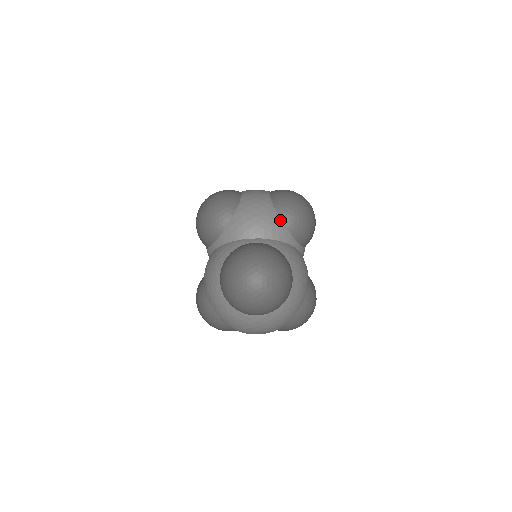
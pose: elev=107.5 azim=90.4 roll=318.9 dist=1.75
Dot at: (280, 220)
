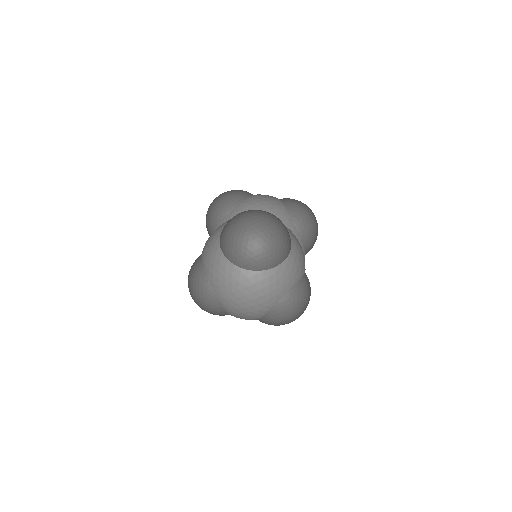
Dot at: (286, 210)
